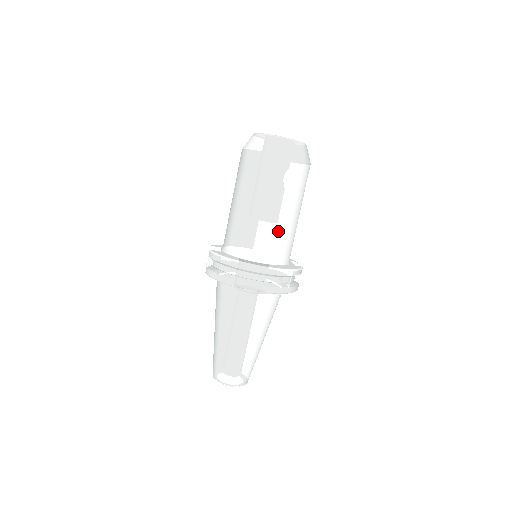
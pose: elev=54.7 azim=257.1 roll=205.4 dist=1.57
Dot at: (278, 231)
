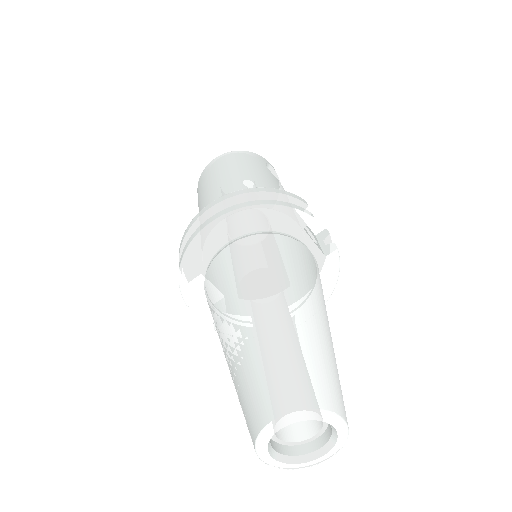
Dot at: (235, 190)
